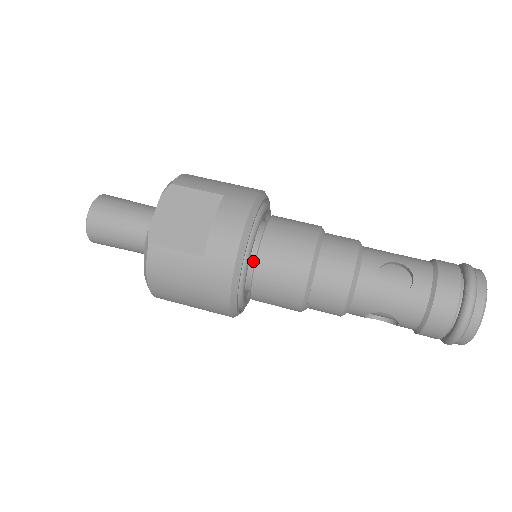
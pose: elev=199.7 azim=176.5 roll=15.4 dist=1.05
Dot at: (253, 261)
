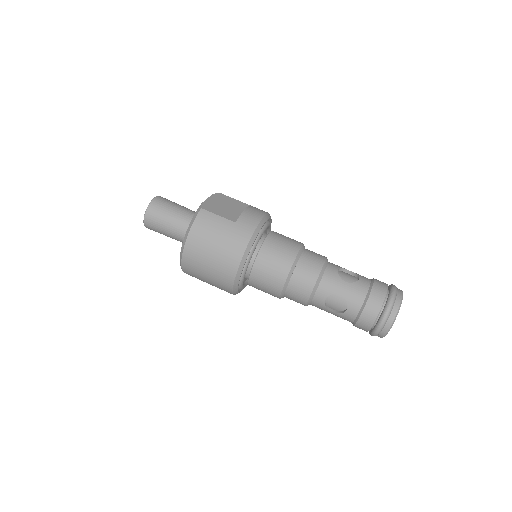
Dot at: (261, 244)
